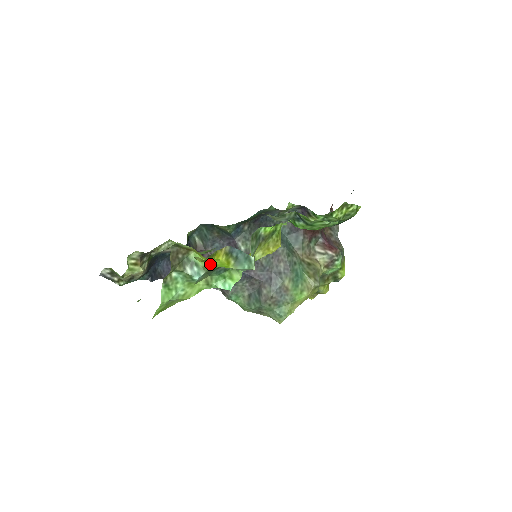
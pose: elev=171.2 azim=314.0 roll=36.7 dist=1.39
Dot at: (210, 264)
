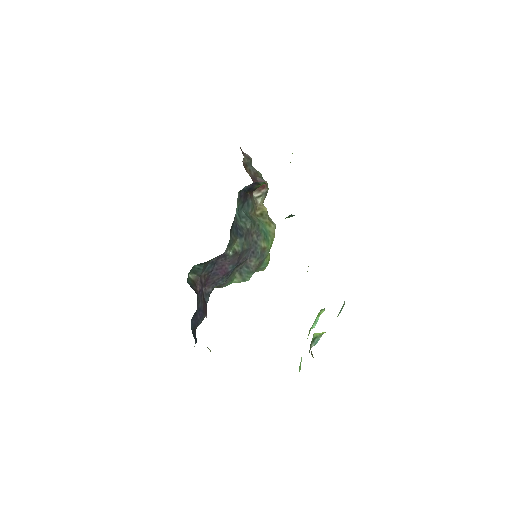
Dot at: occluded
